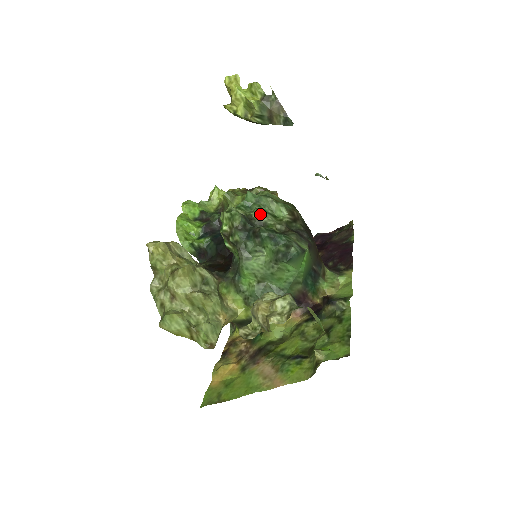
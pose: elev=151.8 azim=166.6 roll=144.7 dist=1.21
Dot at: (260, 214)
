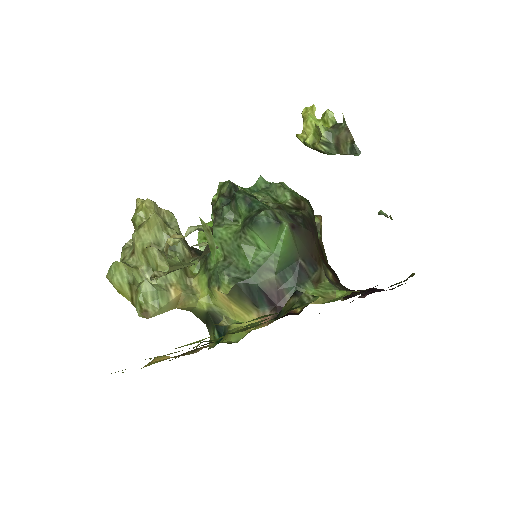
Dot at: (260, 195)
